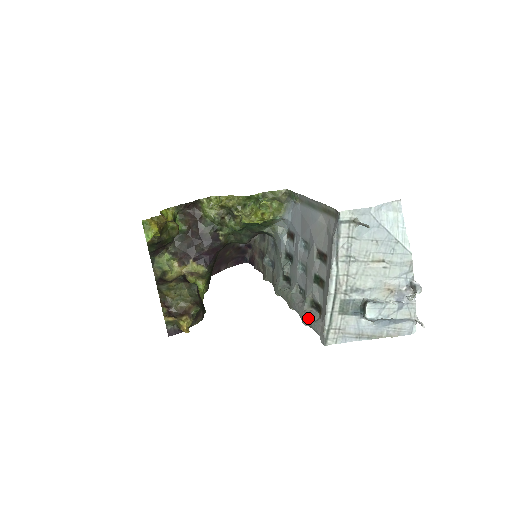
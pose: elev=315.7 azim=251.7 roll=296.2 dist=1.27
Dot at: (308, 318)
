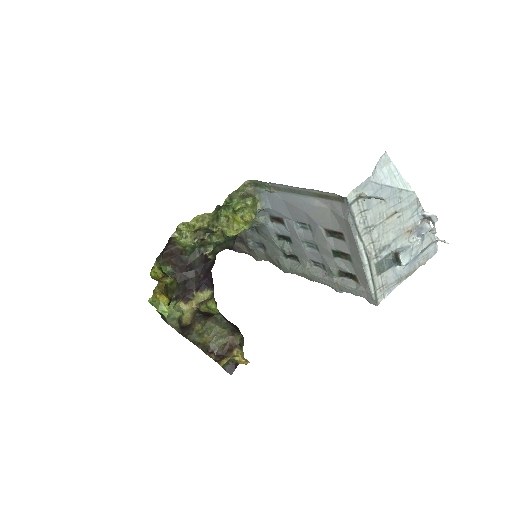
Dot at: (345, 288)
